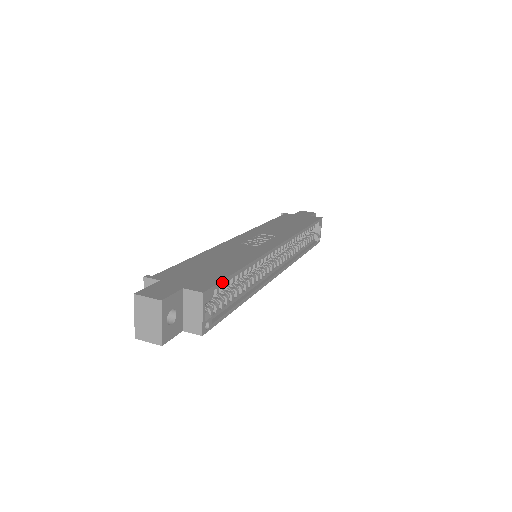
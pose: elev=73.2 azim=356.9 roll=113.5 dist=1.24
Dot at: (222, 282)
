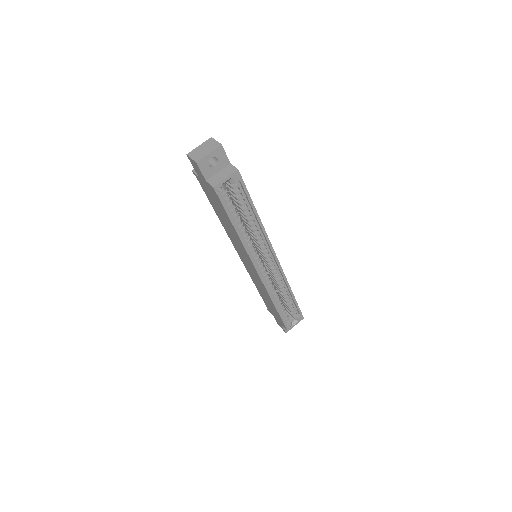
Dot at: (246, 189)
